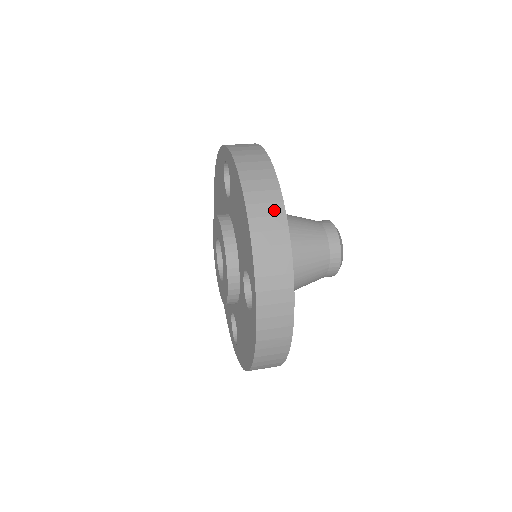
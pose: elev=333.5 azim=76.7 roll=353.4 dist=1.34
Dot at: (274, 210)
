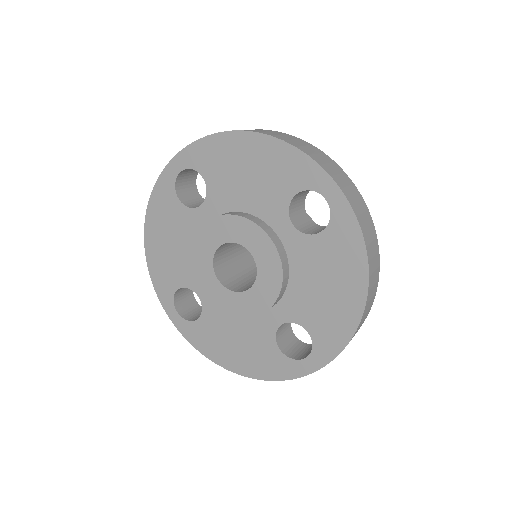
Dot at: (371, 303)
